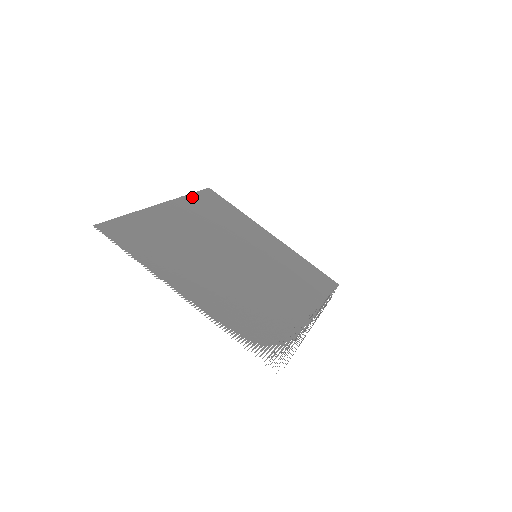
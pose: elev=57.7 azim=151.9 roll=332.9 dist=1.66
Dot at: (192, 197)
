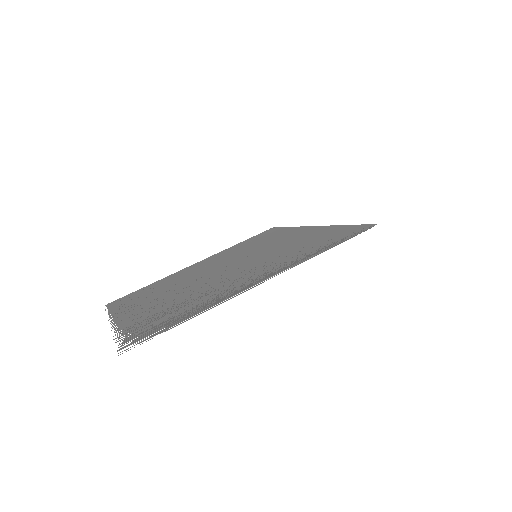
Dot at: (237, 244)
